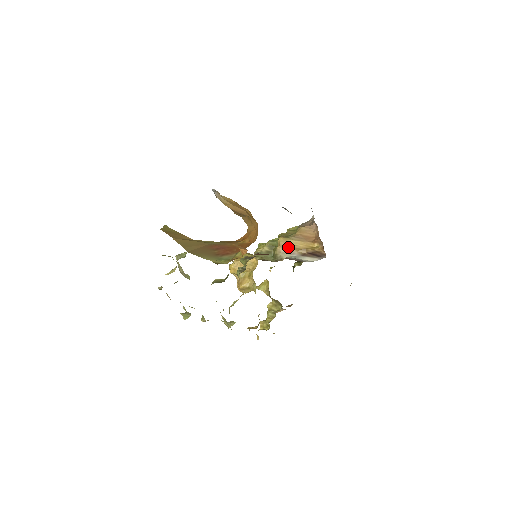
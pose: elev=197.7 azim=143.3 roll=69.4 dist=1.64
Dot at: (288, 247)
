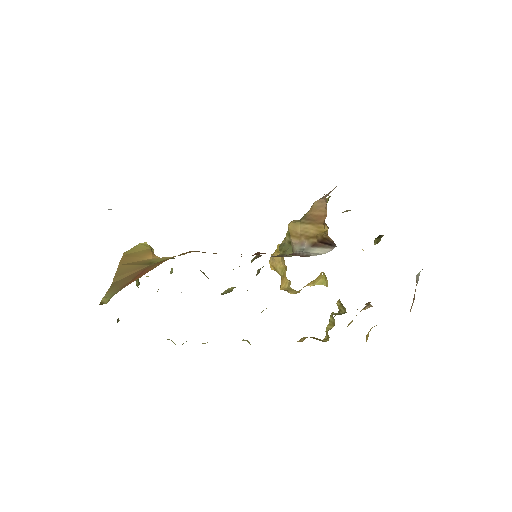
Dot at: (299, 235)
